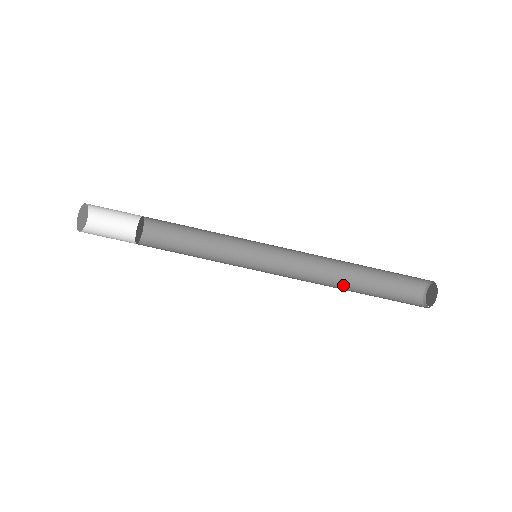
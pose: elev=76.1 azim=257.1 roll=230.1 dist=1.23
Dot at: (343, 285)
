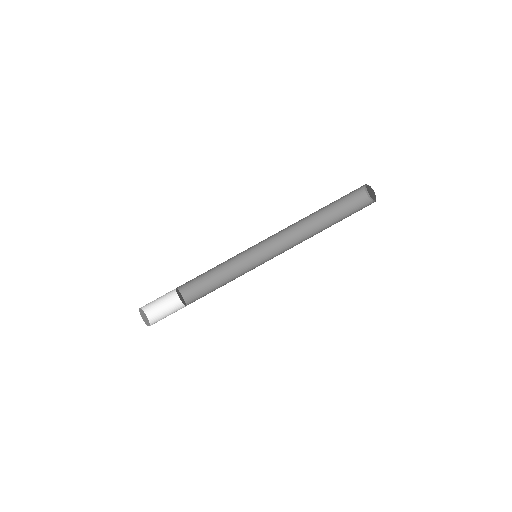
Dot at: (319, 231)
